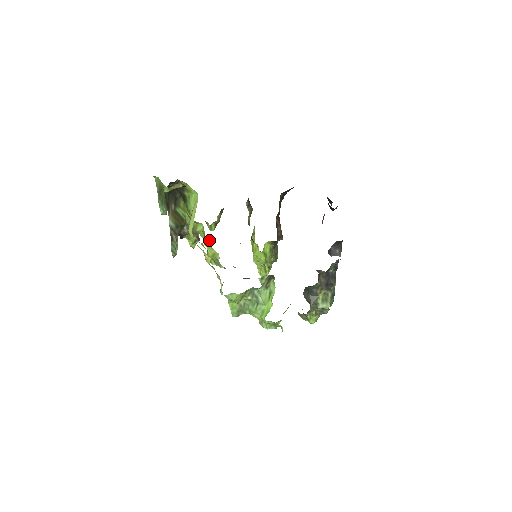
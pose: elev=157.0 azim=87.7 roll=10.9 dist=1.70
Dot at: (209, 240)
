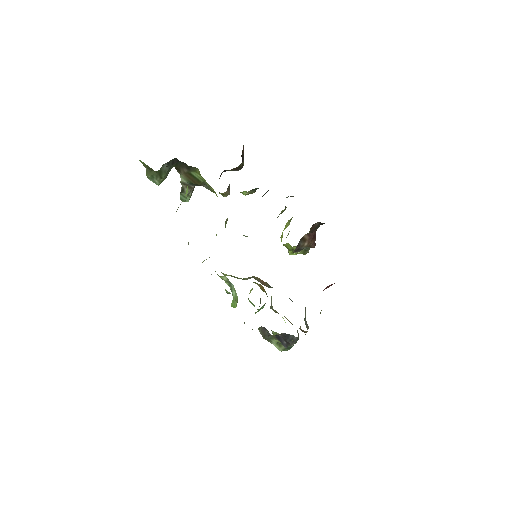
Dot at: occluded
